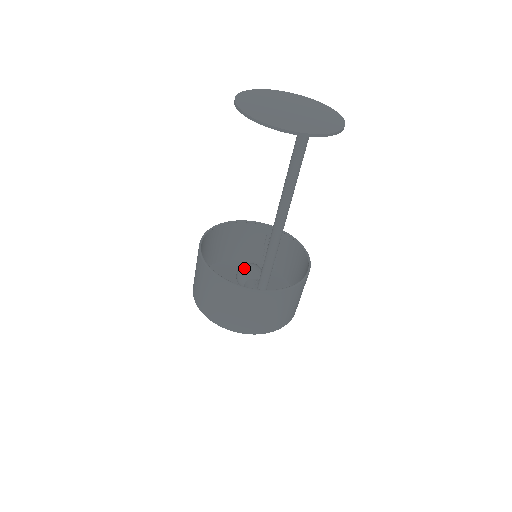
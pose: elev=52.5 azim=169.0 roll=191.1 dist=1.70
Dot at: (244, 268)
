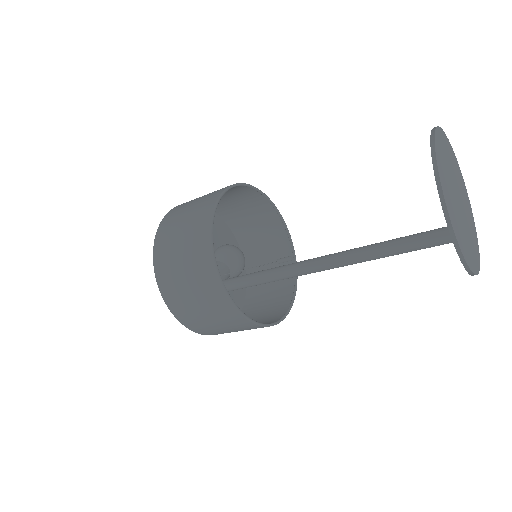
Dot at: (234, 250)
